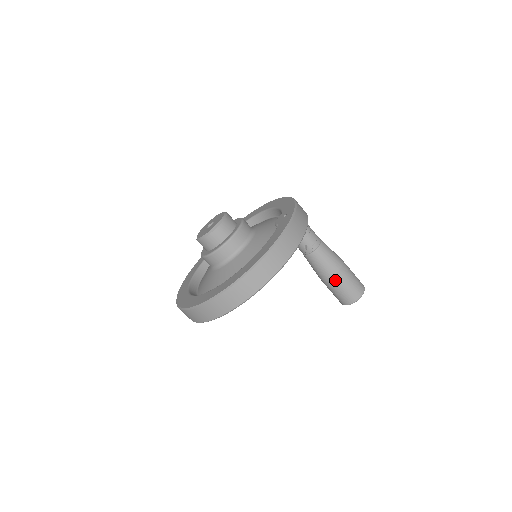
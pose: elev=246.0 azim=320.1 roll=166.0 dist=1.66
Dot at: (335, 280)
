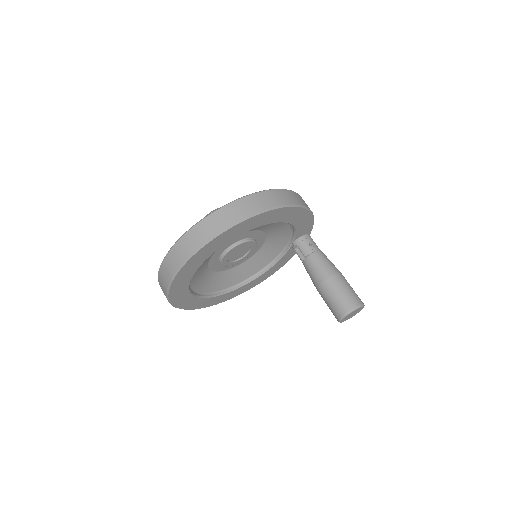
Dot at: (339, 278)
